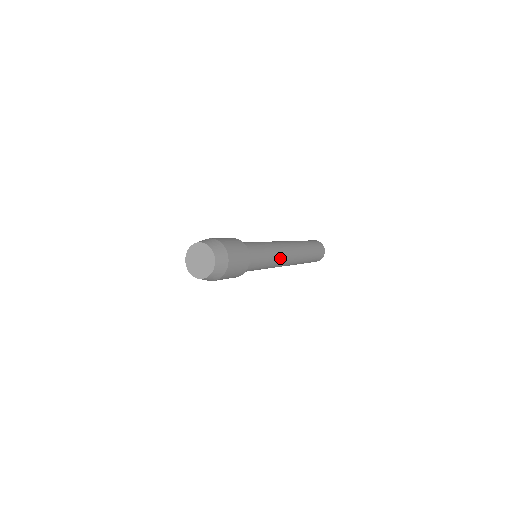
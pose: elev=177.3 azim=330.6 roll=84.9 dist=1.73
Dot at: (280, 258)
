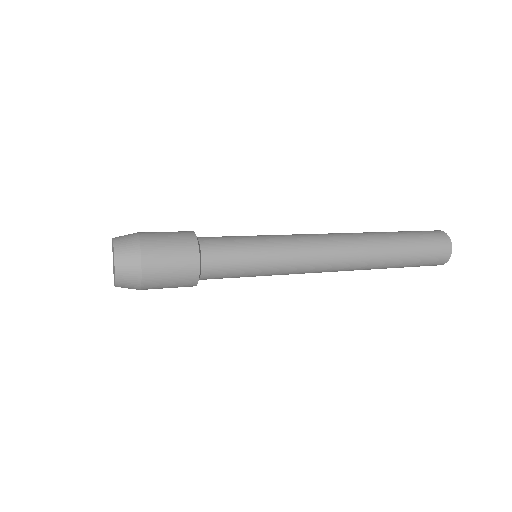
Dot at: (300, 261)
